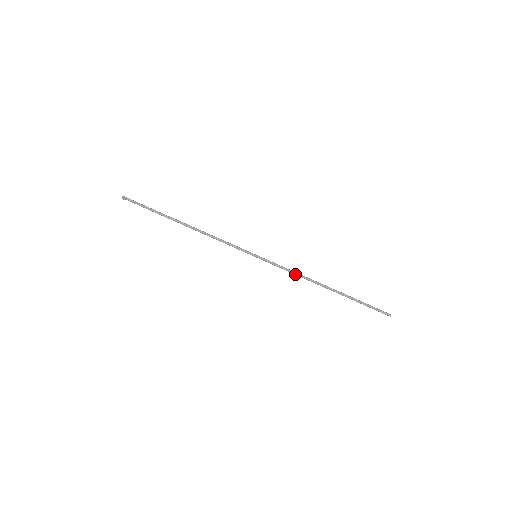
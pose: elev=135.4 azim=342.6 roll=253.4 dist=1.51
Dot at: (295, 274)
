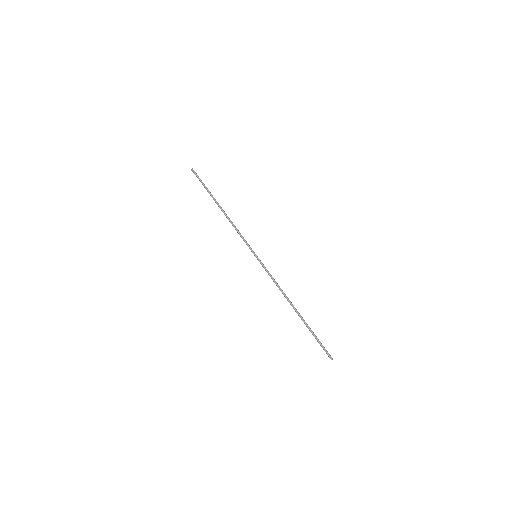
Dot at: (276, 285)
